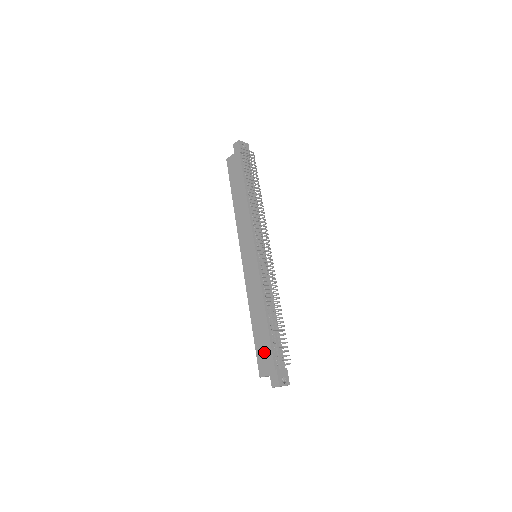
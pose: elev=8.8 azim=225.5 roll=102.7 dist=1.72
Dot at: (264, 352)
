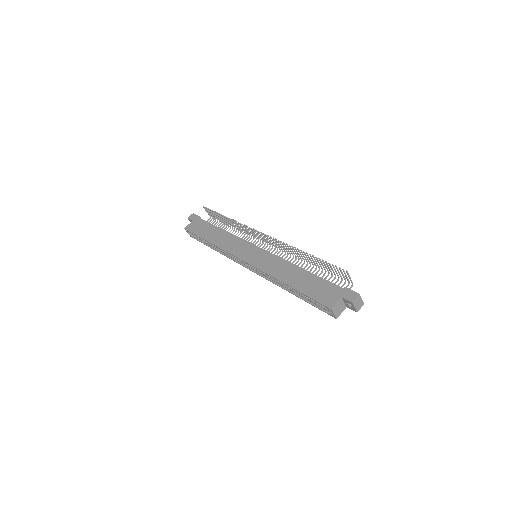
Dot at: (320, 289)
